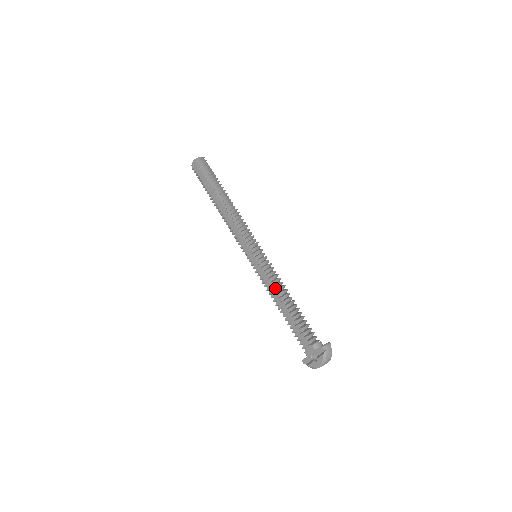
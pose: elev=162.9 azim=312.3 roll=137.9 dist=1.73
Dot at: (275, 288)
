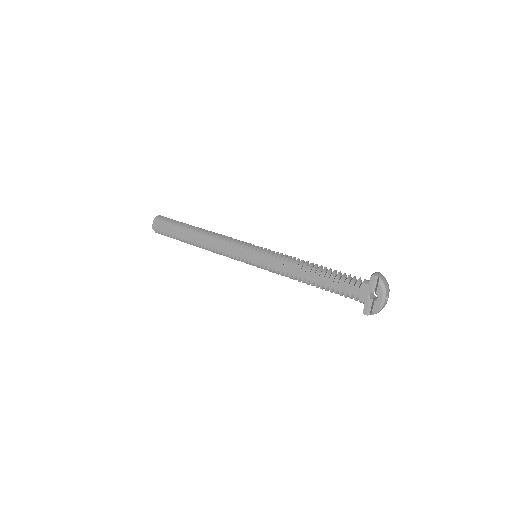
Dot at: (292, 265)
